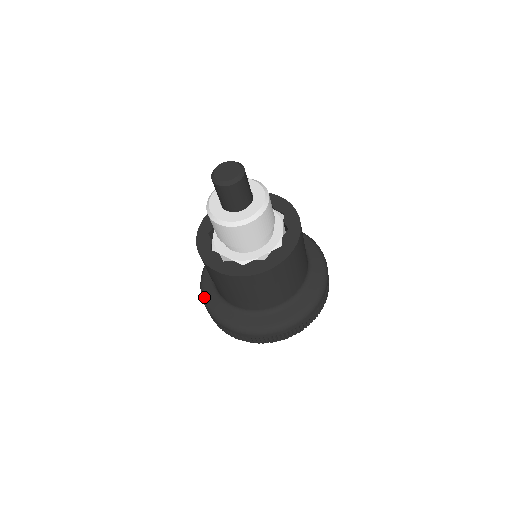
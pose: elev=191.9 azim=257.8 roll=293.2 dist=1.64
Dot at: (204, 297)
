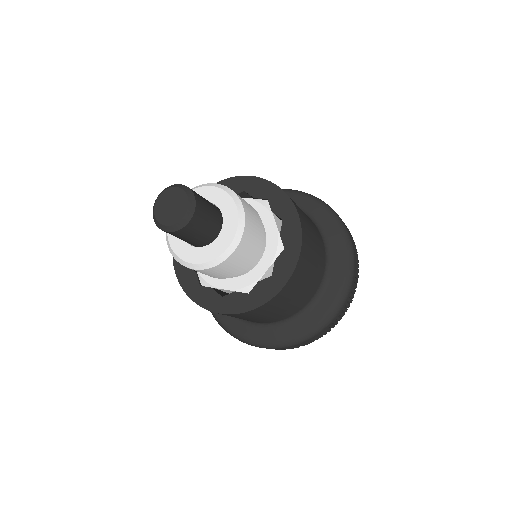
Dot at: (218, 321)
